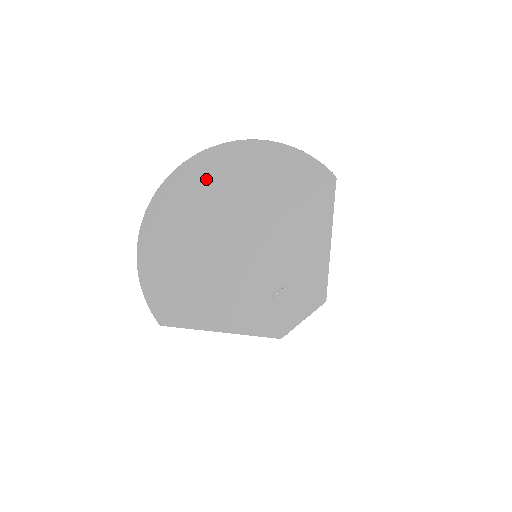
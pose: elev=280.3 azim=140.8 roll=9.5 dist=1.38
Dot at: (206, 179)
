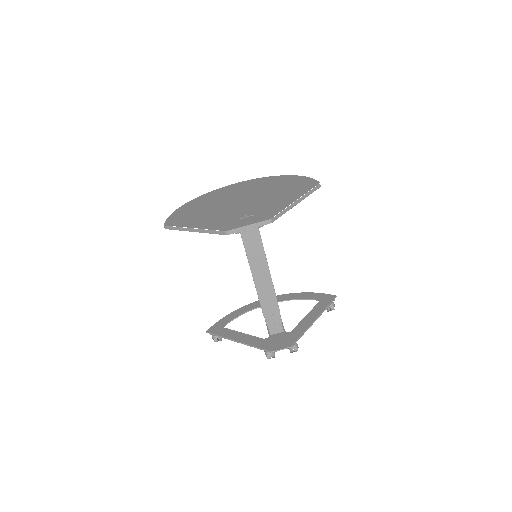
Dot at: (246, 185)
